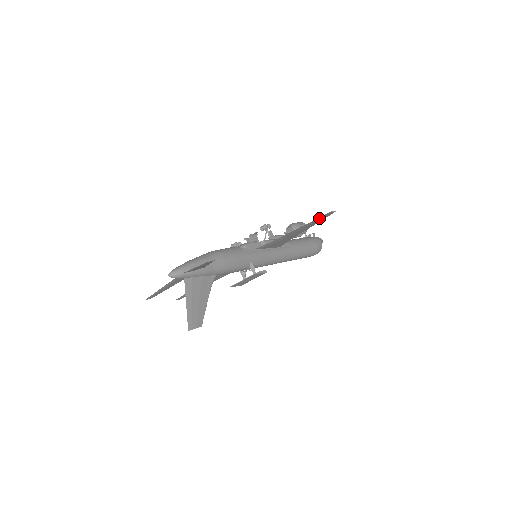
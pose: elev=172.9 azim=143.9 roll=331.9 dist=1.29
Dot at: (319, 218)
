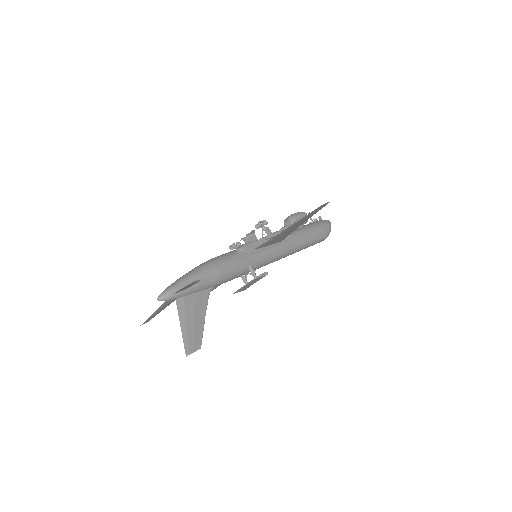
Dot at: (313, 211)
